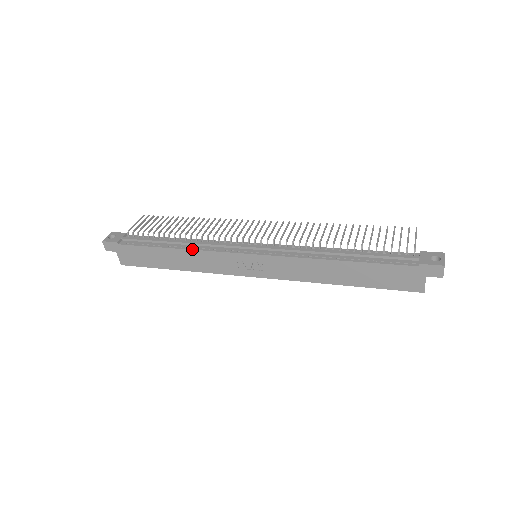
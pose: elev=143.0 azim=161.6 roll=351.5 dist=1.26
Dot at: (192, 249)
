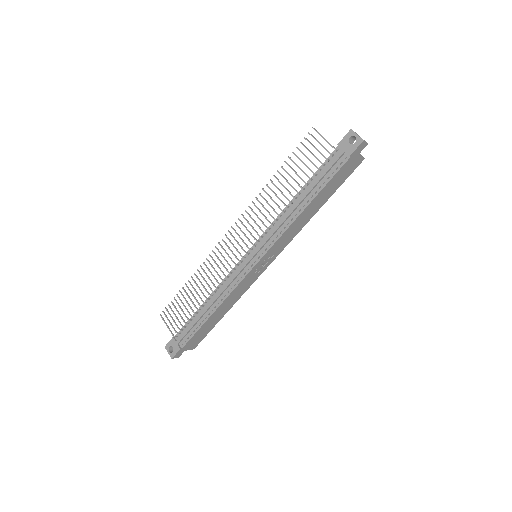
Dot at: (223, 301)
